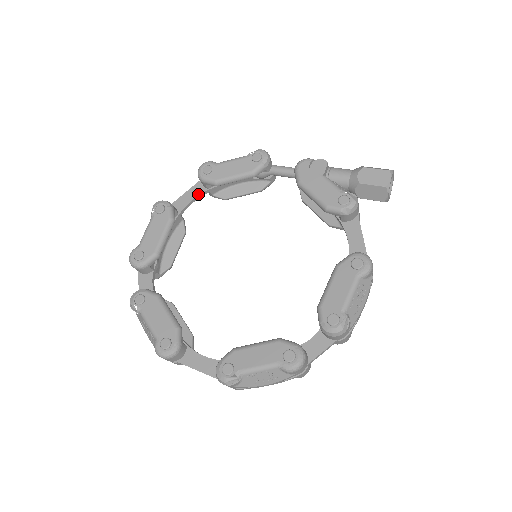
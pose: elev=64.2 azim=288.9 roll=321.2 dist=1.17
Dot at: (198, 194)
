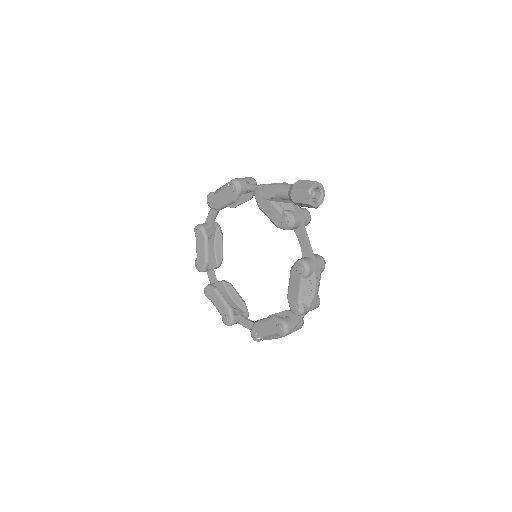
Dot at: (216, 212)
